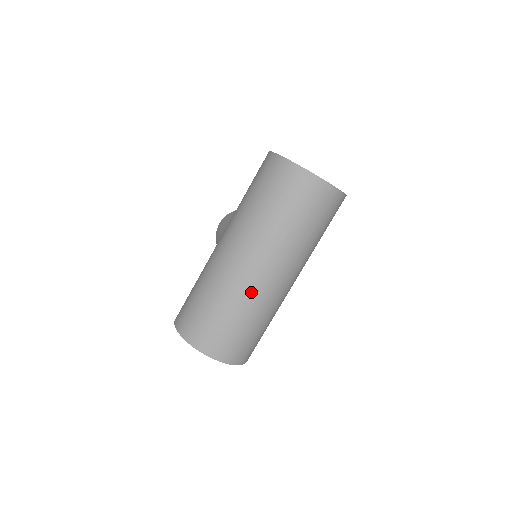
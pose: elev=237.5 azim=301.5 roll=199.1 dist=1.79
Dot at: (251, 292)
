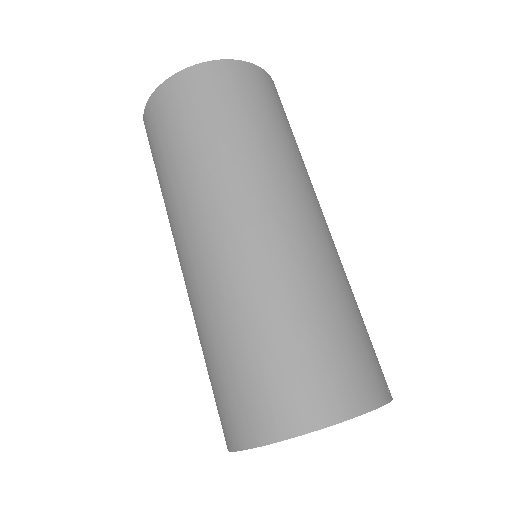
Dot at: (259, 267)
